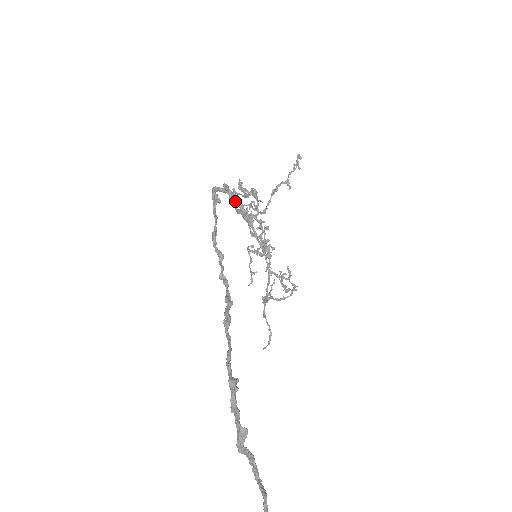
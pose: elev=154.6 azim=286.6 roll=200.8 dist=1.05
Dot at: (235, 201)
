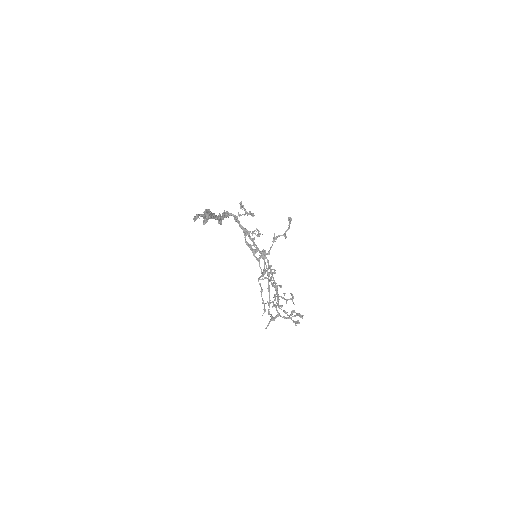
Dot at: (242, 227)
